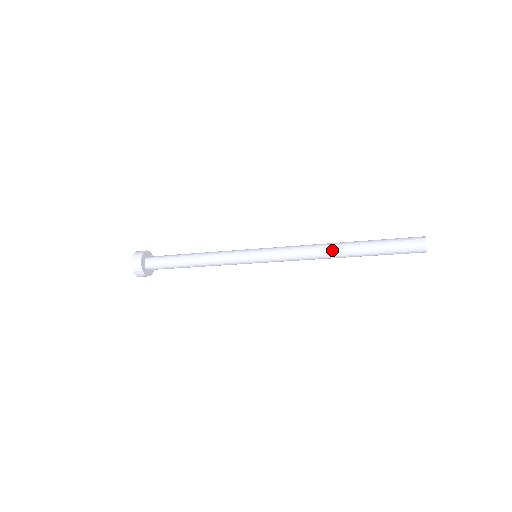
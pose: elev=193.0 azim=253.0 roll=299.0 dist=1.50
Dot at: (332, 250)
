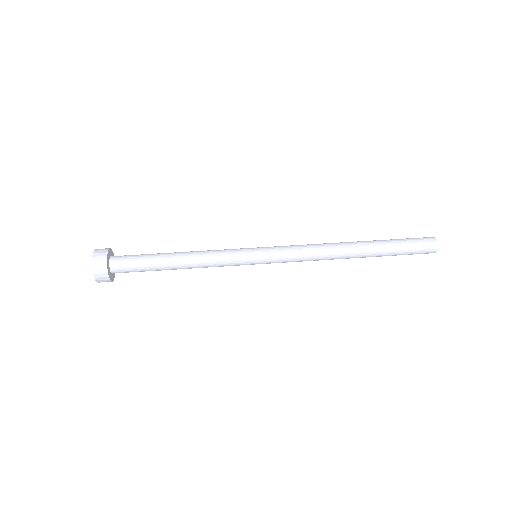
Dot at: (345, 255)
